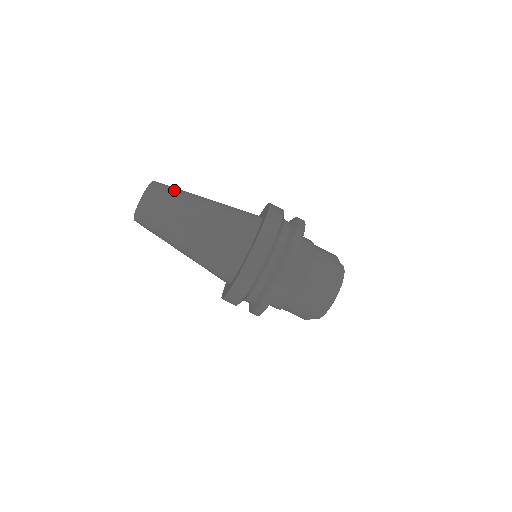
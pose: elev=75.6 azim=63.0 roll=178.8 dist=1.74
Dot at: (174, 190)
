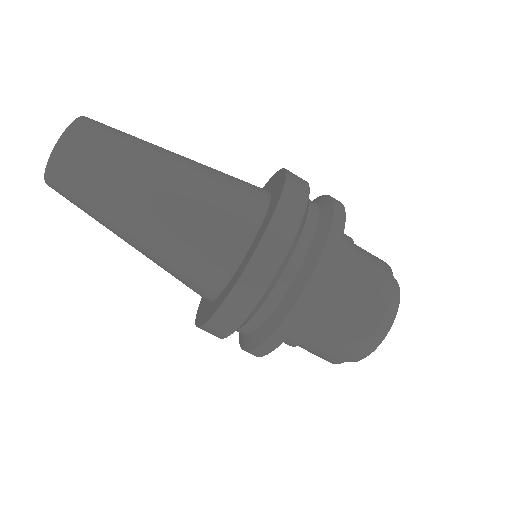
Dot at: (122, 132)
